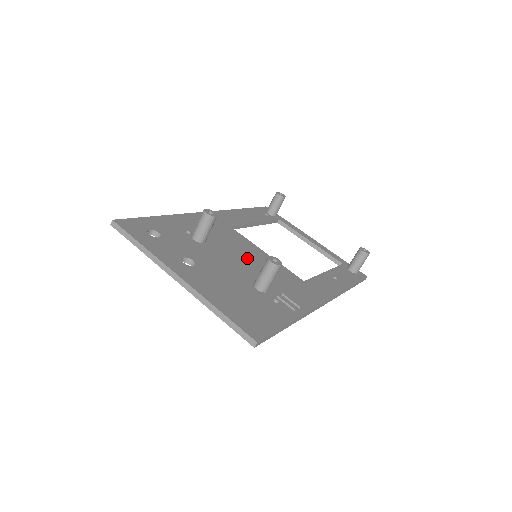
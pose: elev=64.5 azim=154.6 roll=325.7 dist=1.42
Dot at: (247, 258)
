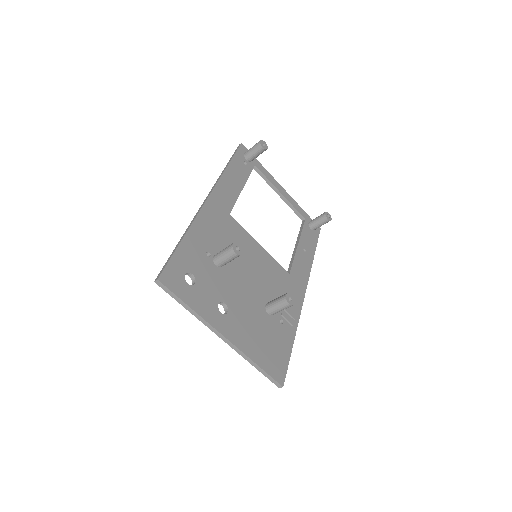
Dot at: (253, 267)
